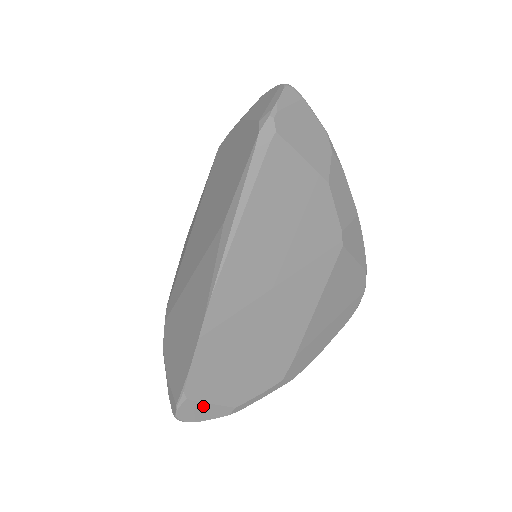
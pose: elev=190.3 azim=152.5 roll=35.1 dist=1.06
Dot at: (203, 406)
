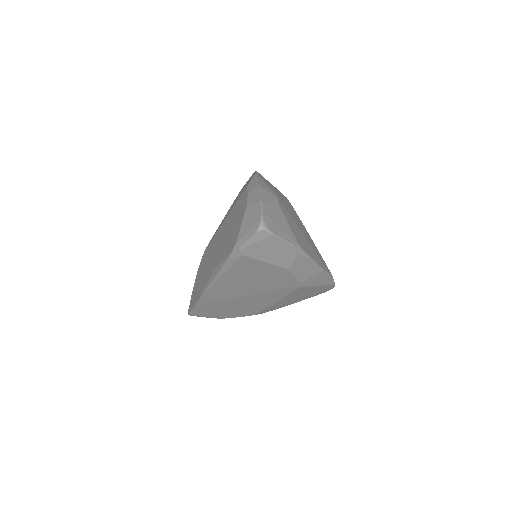
Dot at: occluded
